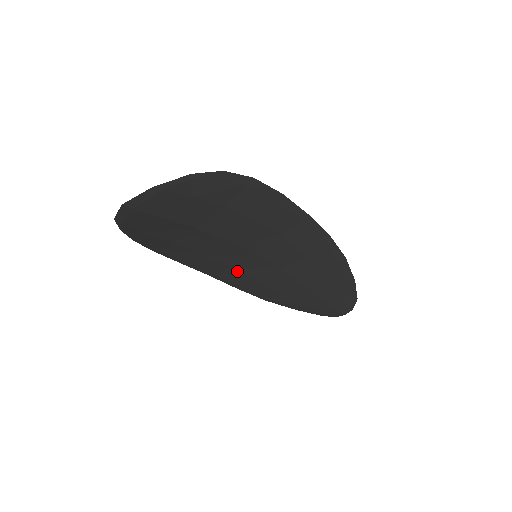
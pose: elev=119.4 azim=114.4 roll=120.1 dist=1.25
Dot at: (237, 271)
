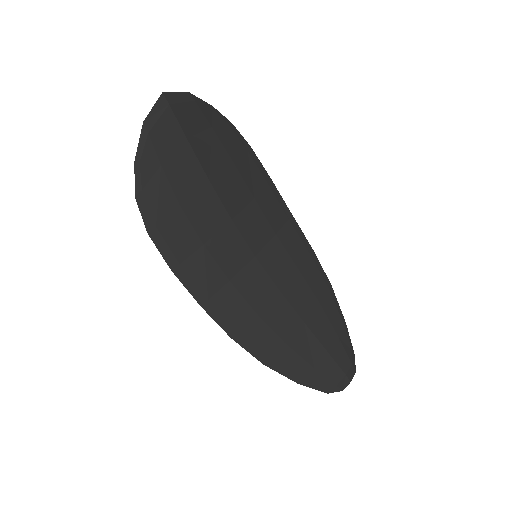
Dot at: (234, 290)
